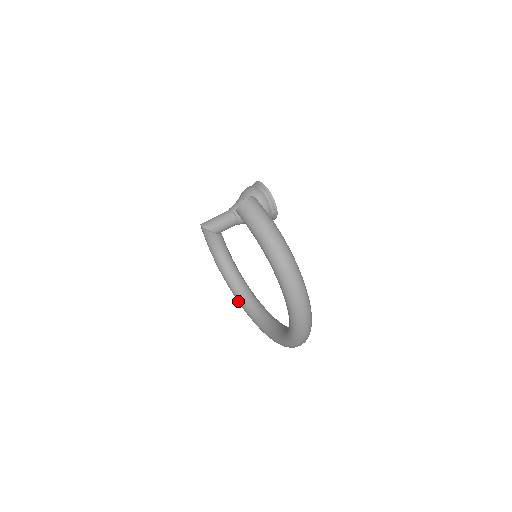
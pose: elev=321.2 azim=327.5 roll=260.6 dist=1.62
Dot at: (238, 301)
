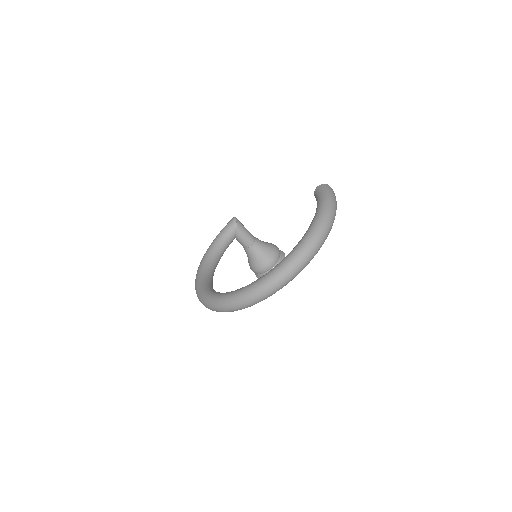
Dot at: (199, 275)
